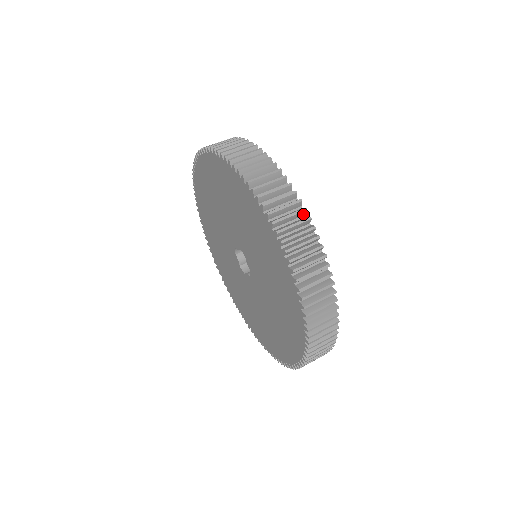
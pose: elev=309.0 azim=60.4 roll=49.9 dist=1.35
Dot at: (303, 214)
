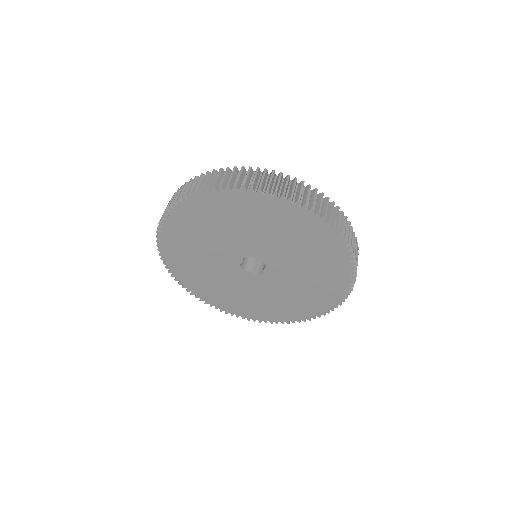
Dot at: occluded
